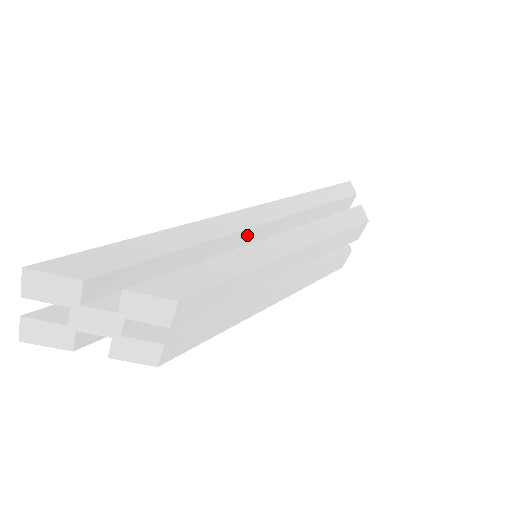
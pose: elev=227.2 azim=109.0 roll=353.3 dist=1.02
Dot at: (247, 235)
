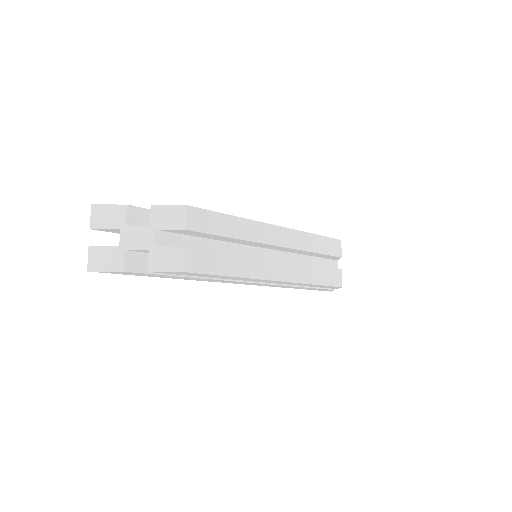
Dot at: occluded
